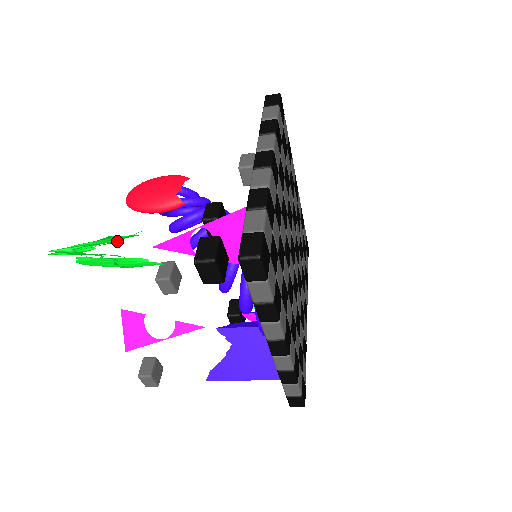
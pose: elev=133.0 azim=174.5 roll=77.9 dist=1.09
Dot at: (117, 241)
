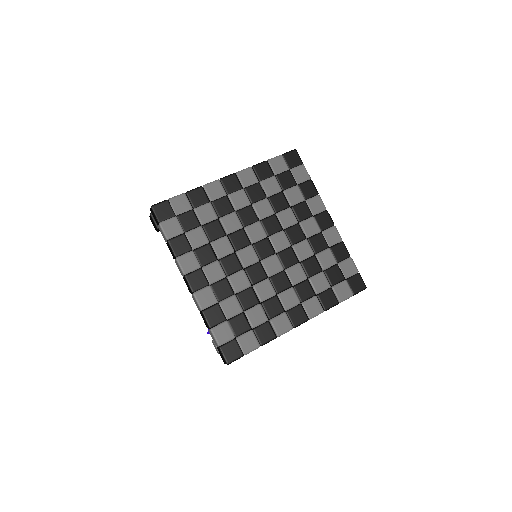
Dot at: occluded
